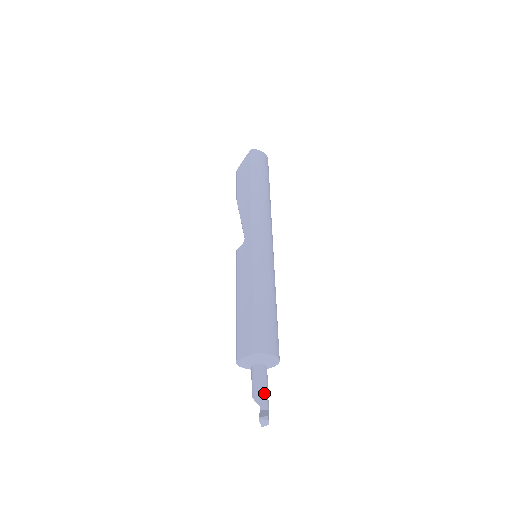
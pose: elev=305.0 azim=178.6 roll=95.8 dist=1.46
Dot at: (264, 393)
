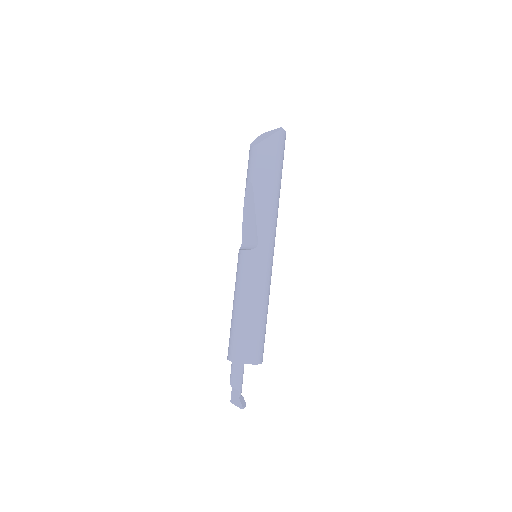
Dot at: (242, 383)
